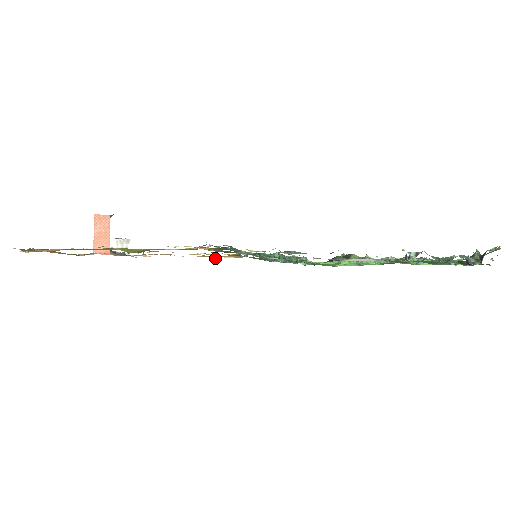
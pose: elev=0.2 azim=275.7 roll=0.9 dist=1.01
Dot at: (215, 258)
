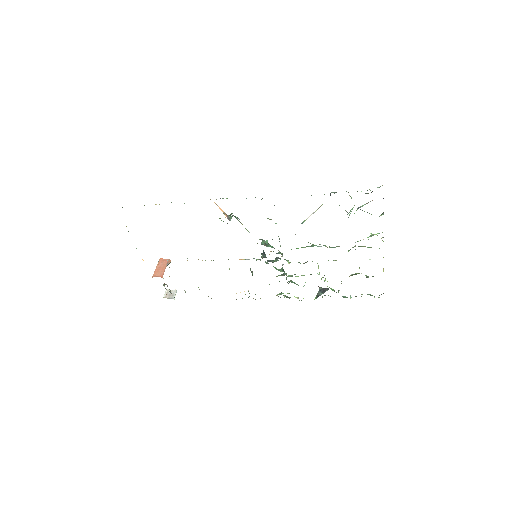
Dot at: occluded
